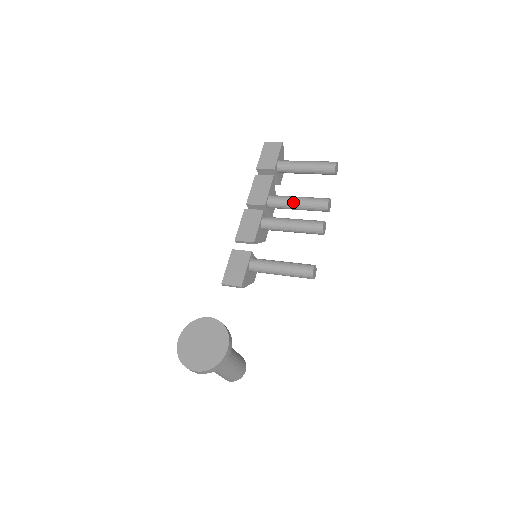
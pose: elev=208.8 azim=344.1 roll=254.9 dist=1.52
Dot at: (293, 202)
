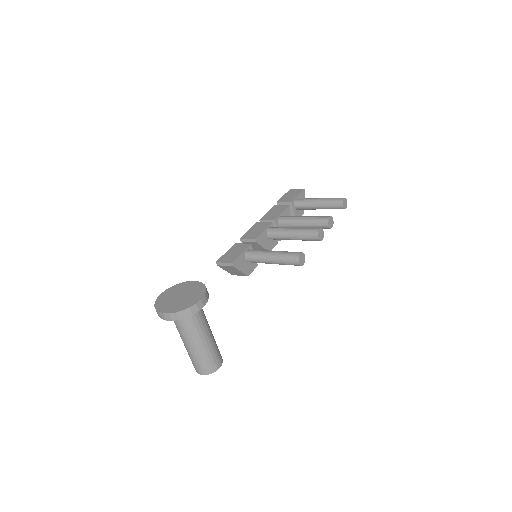
Dot at: (299, 219)
